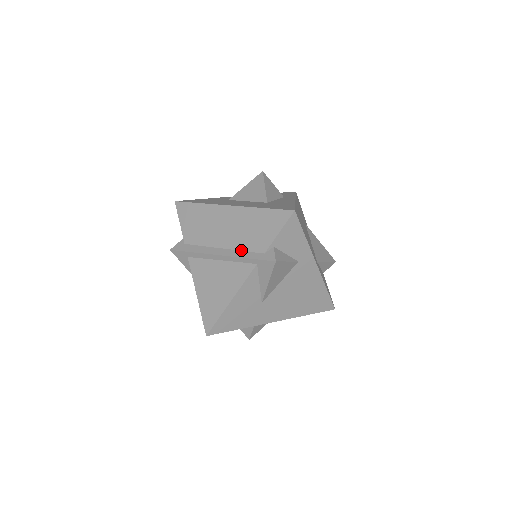
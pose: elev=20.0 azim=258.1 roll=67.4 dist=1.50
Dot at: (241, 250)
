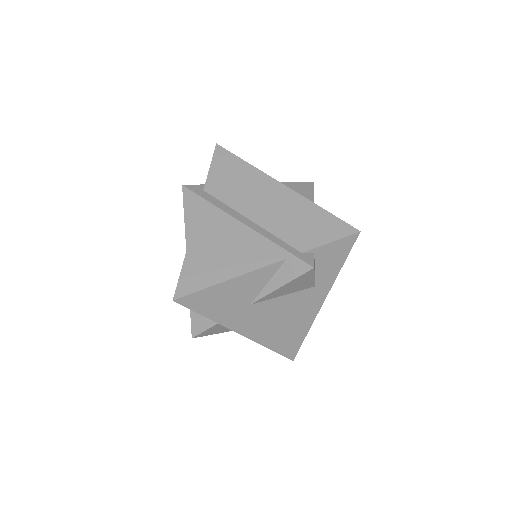
Dot at: (274, 234)
